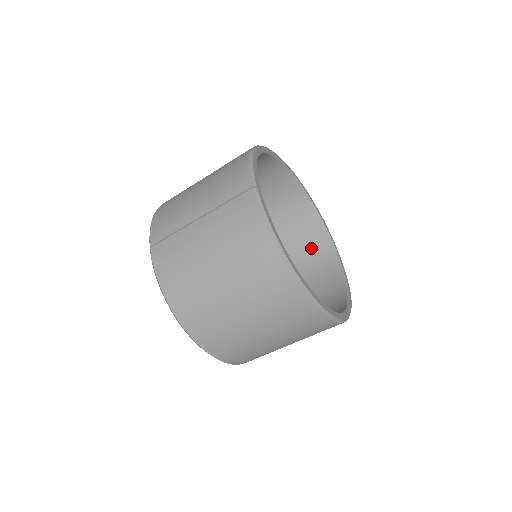
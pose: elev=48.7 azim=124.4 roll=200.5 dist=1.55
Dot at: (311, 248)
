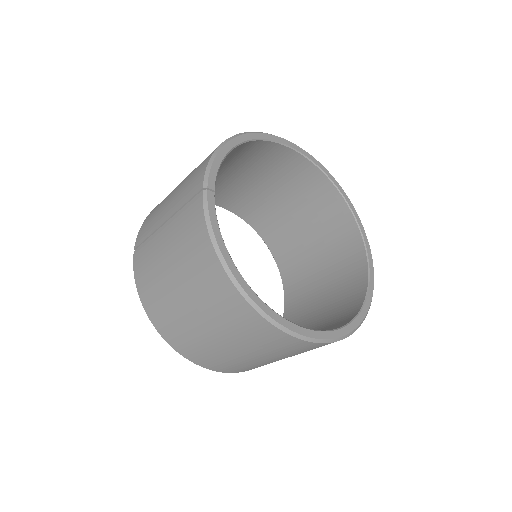
Dot at: (340, 242)
